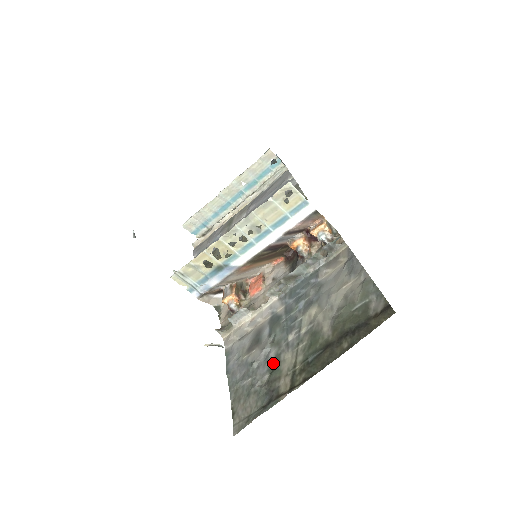
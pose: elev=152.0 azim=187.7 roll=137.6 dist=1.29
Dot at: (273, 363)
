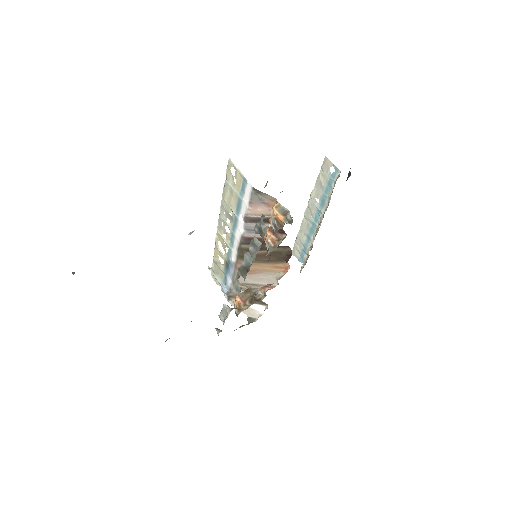
Dot at: occluded
